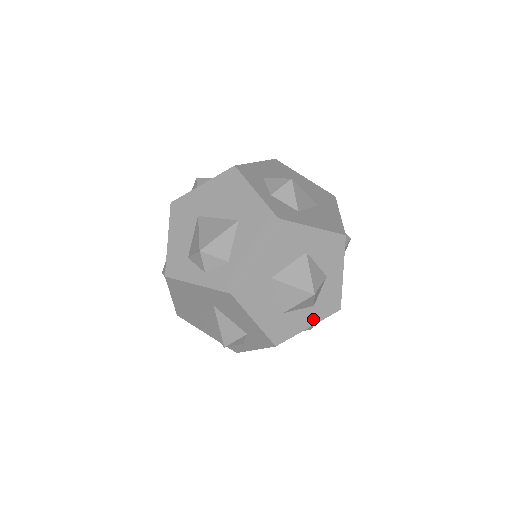
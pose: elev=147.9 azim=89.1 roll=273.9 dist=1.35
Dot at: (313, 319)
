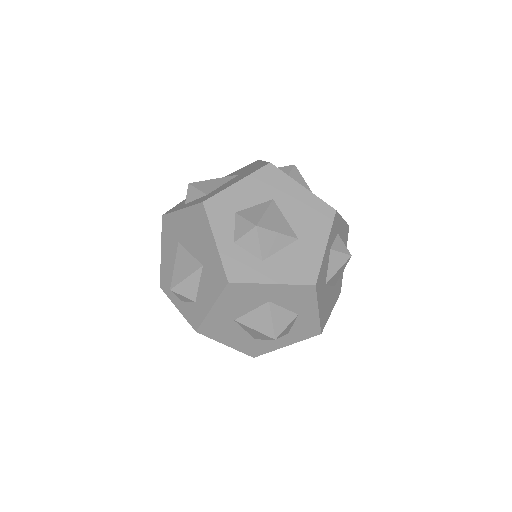
Dot at: (290, 341)
